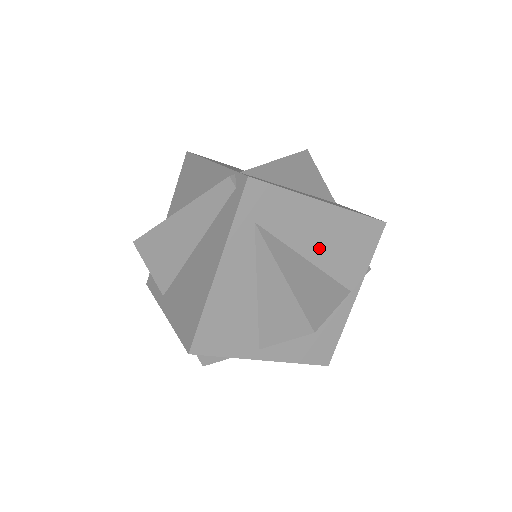
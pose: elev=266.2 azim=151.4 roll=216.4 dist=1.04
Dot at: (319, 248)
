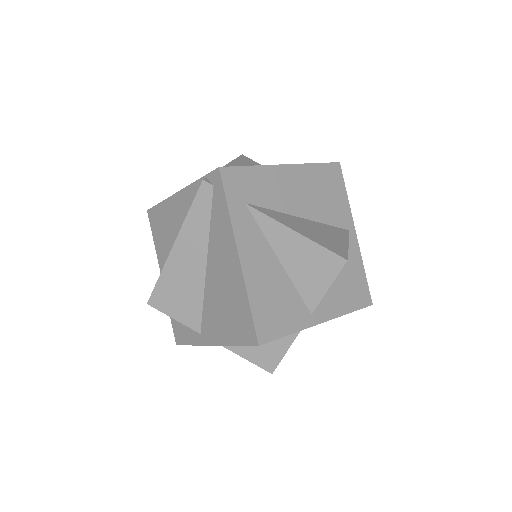
Dot at: (304, 204)
